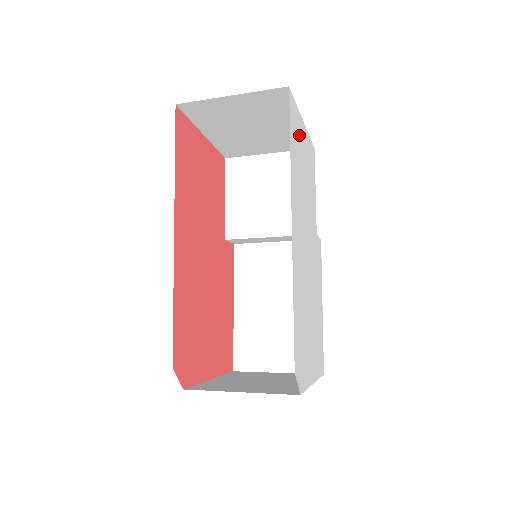
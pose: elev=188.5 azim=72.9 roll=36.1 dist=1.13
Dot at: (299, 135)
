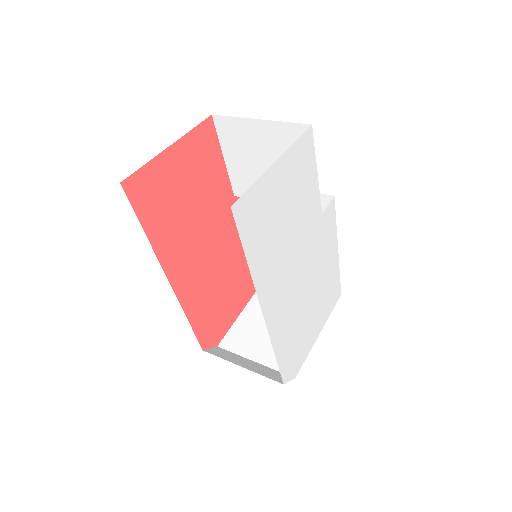
Dot at: (266, 202)
